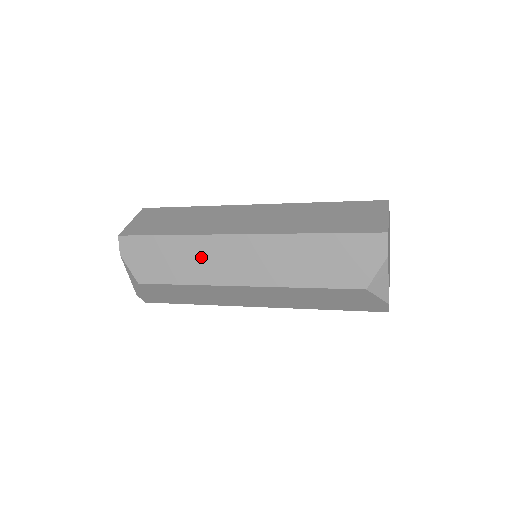
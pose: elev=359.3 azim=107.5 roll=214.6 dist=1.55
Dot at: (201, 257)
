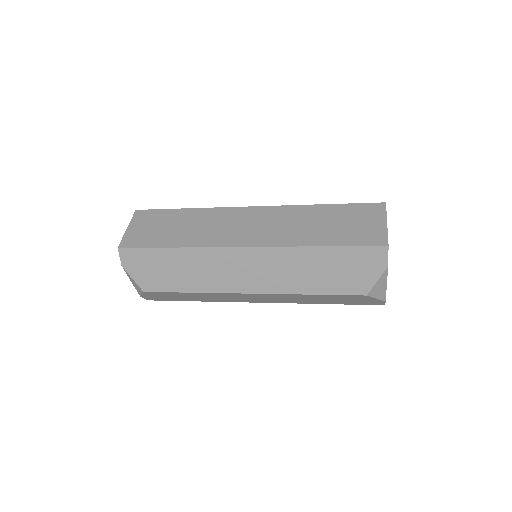
Dot at: (205, 268)
